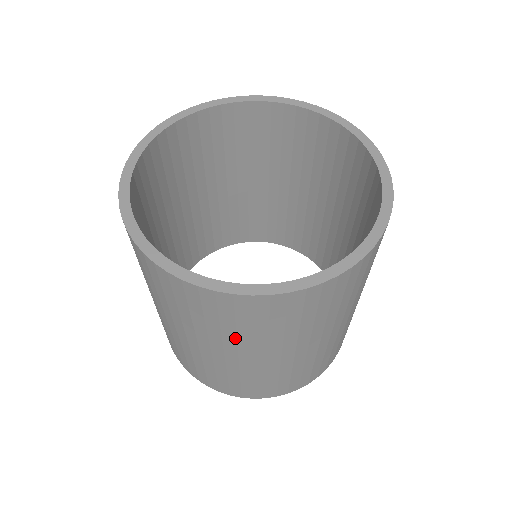
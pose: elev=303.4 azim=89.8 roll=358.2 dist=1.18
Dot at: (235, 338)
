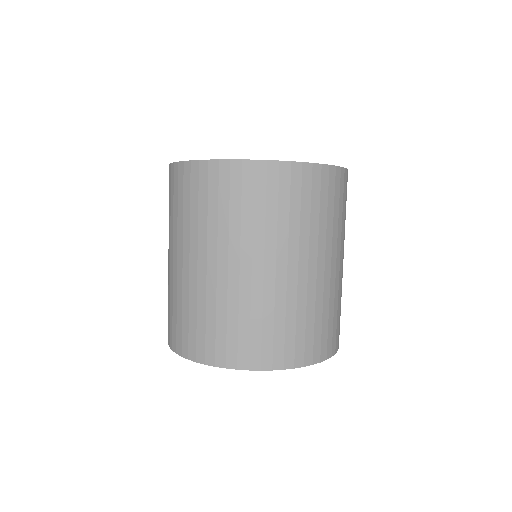
Dot at: (228, 228)
